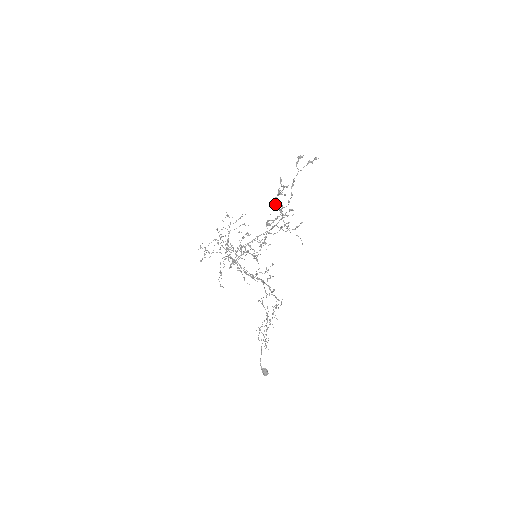
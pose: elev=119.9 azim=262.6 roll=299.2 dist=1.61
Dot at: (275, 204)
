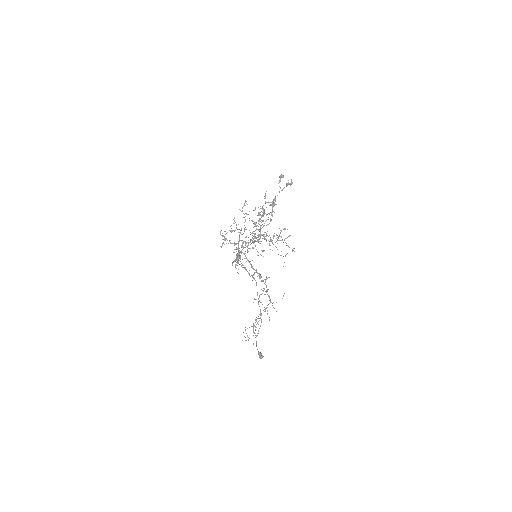
Dot at: occluded
